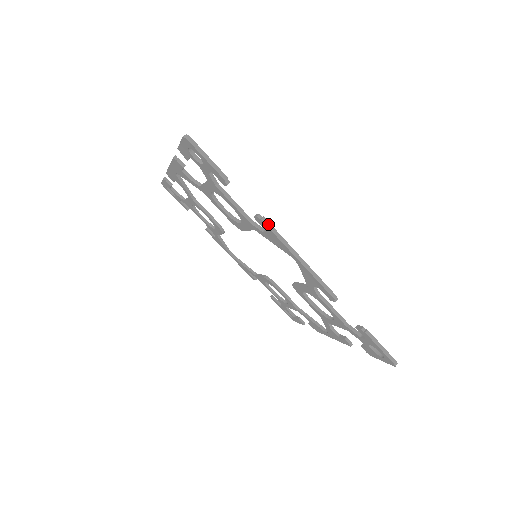
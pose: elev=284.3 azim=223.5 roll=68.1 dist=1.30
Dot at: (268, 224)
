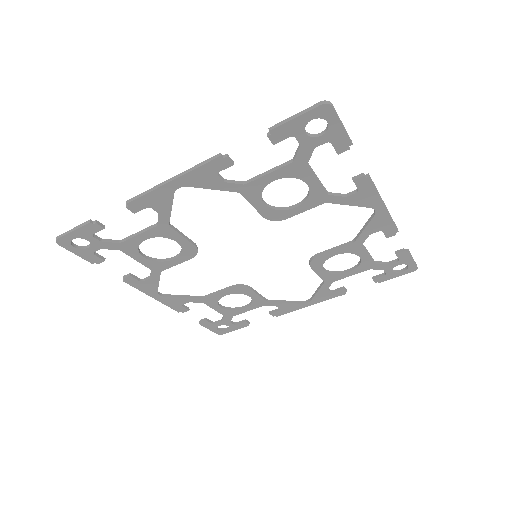
Dot at: (133, 199)
